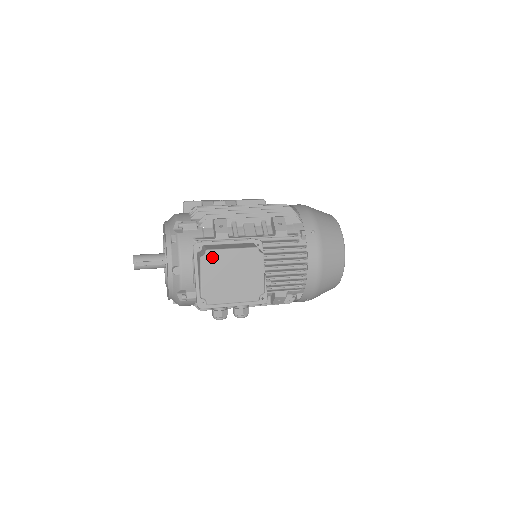
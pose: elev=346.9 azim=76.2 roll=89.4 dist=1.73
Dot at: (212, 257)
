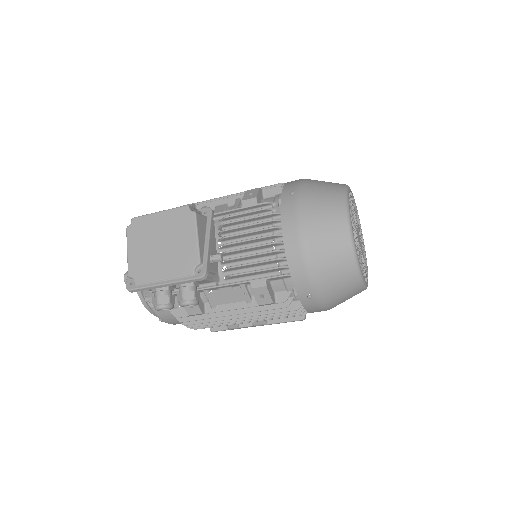
Dot at: (138, 225)
